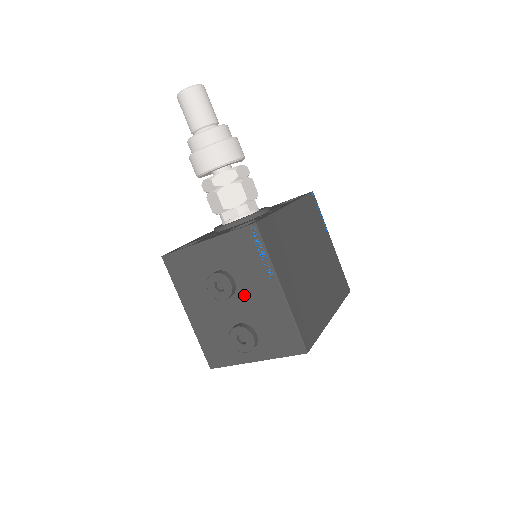
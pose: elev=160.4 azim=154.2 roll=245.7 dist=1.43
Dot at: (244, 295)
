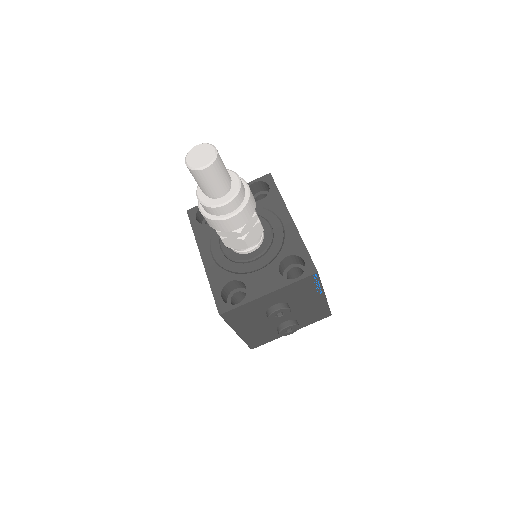
Dot at: (294, 308)
